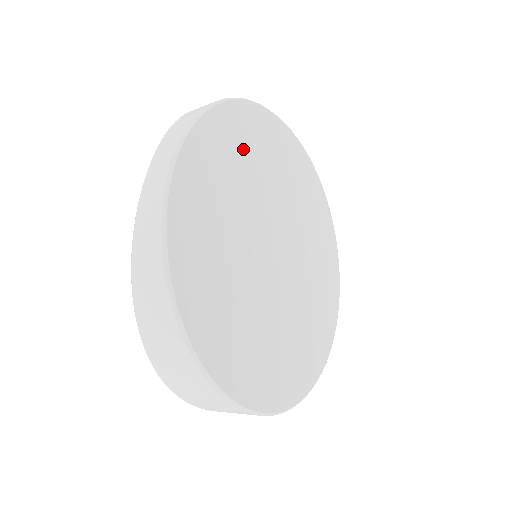
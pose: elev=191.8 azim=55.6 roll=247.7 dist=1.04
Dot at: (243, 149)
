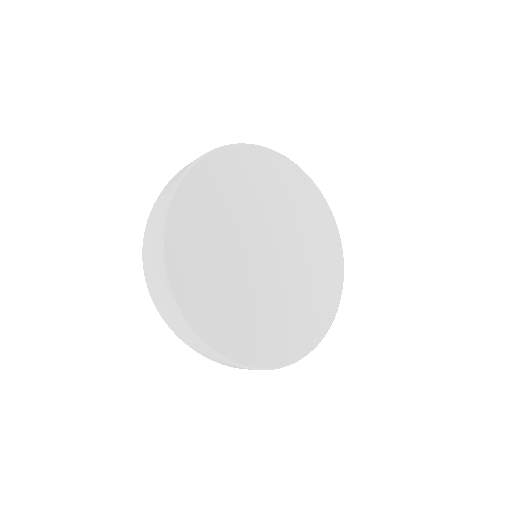
Dot at: (291, 191)
